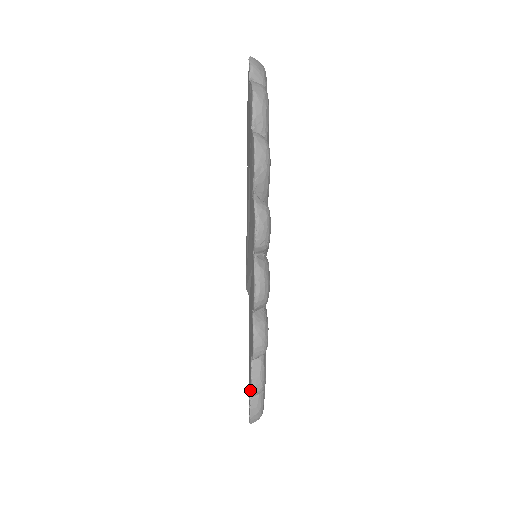
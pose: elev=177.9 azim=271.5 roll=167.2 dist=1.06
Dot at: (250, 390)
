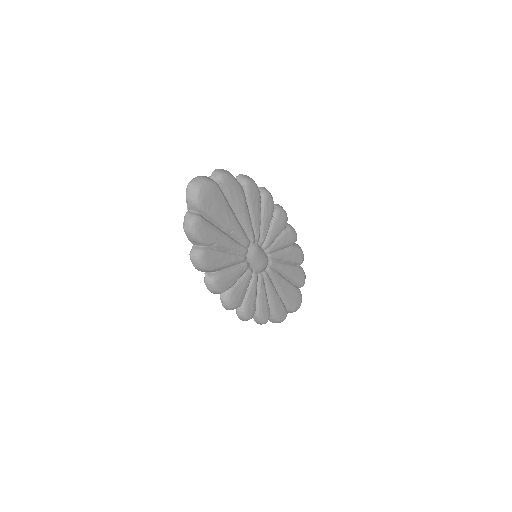
Dot at: occluded
